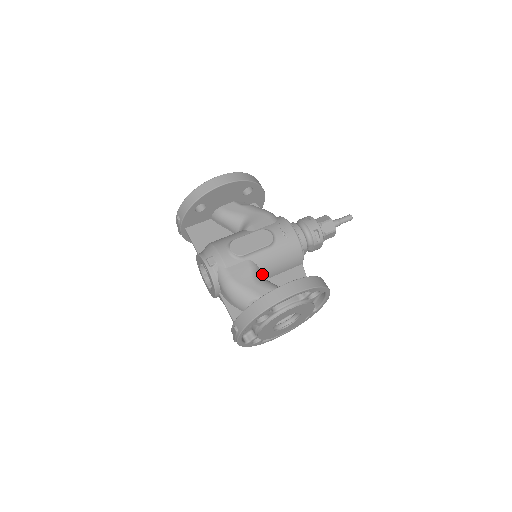
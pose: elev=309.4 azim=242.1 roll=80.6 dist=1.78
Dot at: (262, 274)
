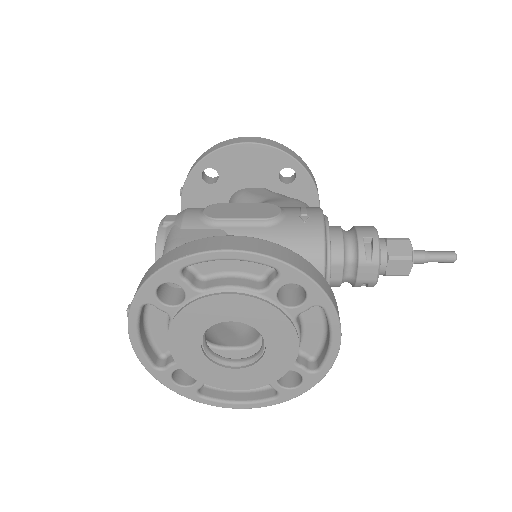
Dot at: occluded
